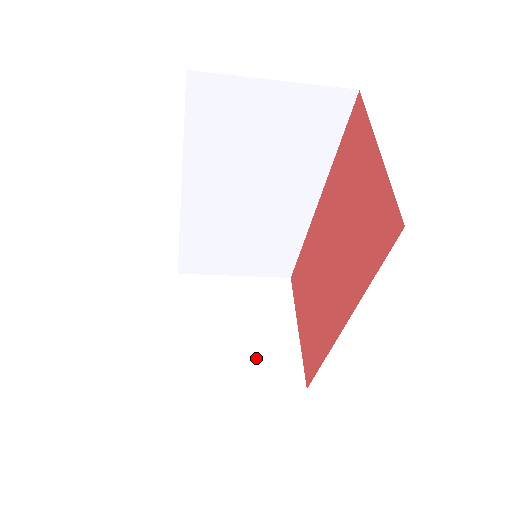
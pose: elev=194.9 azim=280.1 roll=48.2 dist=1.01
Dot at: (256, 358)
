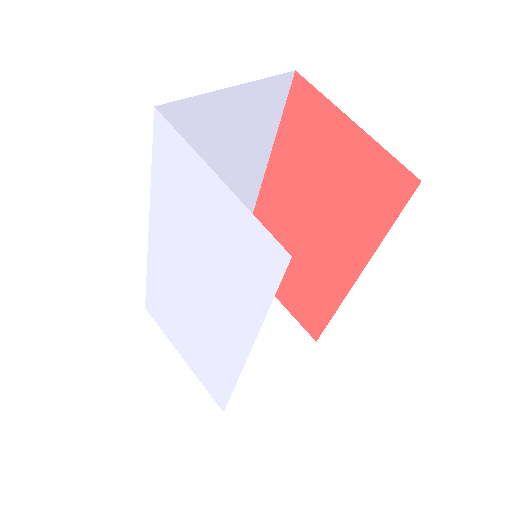
Dot at: (265, 342)
